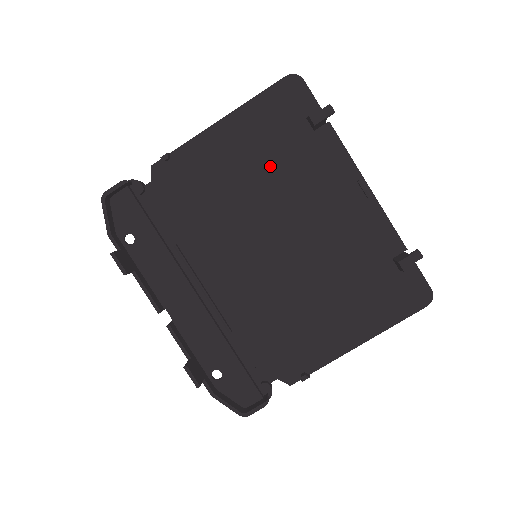
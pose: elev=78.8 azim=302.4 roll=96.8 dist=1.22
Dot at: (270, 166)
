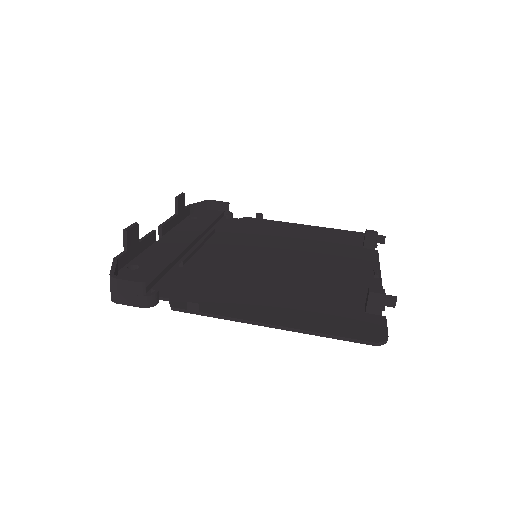
Dot at: (317, 243)
